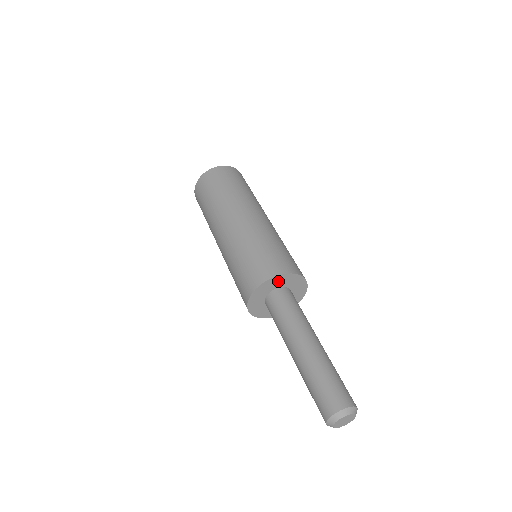
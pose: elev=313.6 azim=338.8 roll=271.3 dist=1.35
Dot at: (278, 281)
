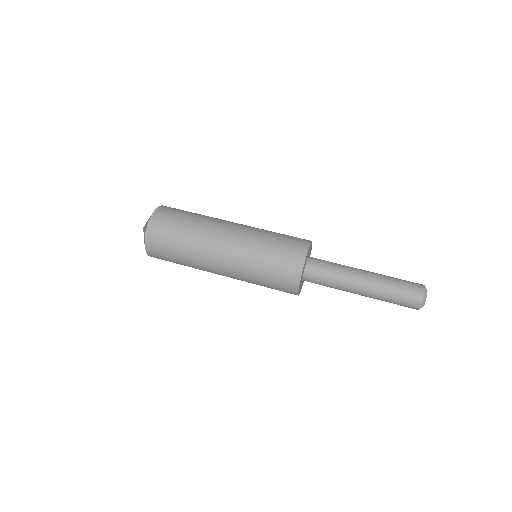
Dot at: (303, 270)
